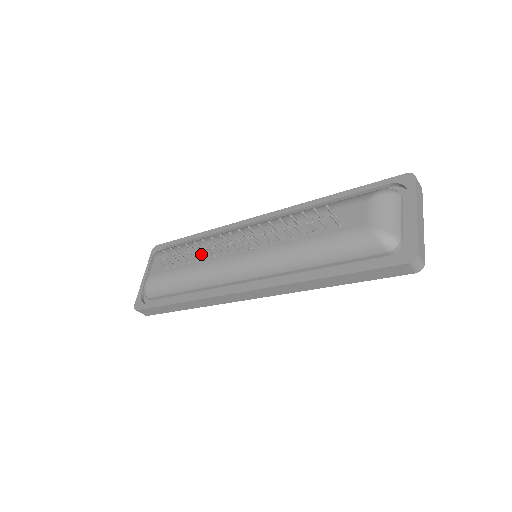
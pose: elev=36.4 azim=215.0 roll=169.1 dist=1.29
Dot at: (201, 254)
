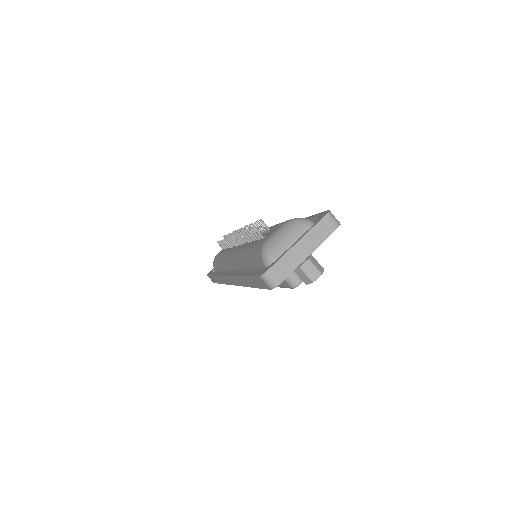
Dot at: (228, 242)
